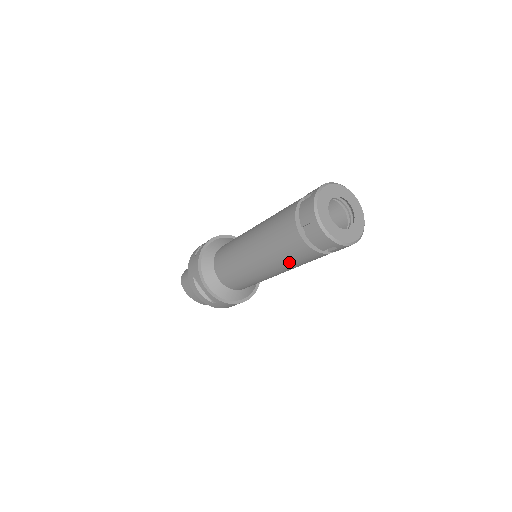
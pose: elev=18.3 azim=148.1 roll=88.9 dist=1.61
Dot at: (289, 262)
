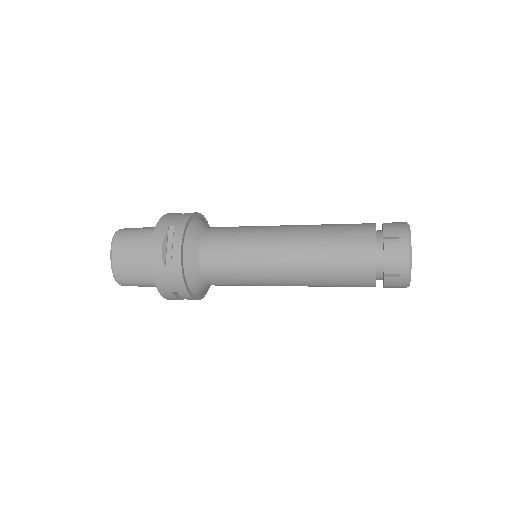
Dot at: (329, 266)
